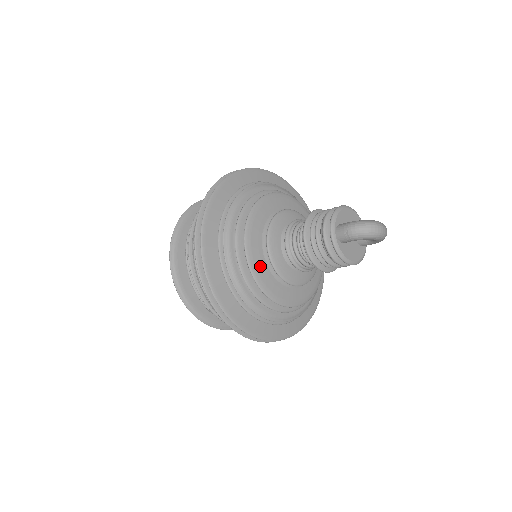
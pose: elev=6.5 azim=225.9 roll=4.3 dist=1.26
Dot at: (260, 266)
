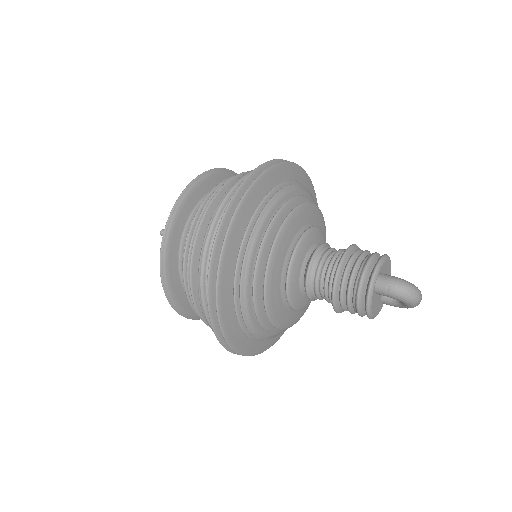
Dot at: (276, 273)
